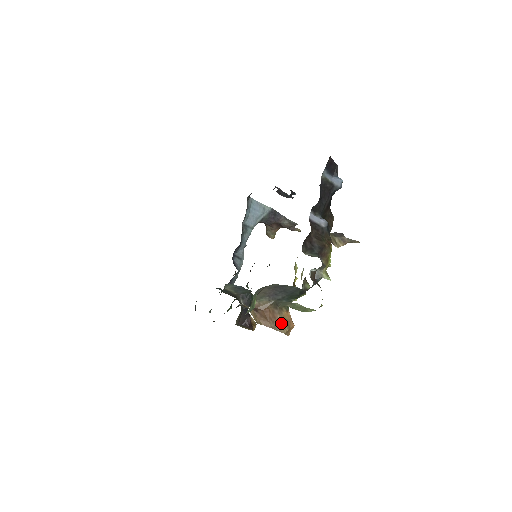
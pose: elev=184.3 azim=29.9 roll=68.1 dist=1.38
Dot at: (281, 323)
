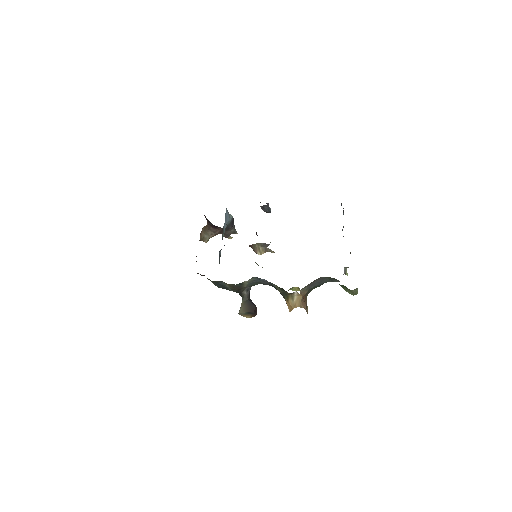
Dot at: (307, 307)
